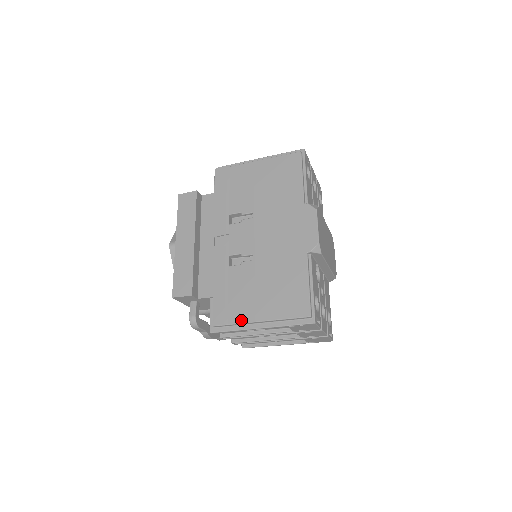
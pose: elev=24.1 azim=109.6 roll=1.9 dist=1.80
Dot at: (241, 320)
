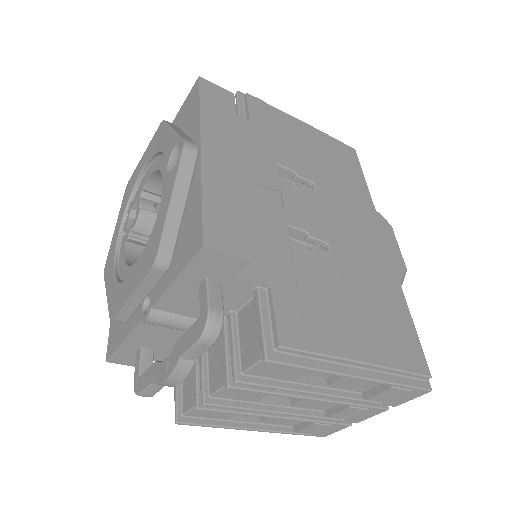
Dot at: (333, 350)
